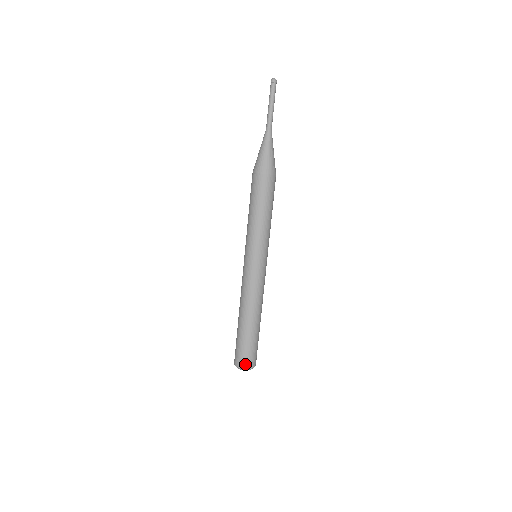
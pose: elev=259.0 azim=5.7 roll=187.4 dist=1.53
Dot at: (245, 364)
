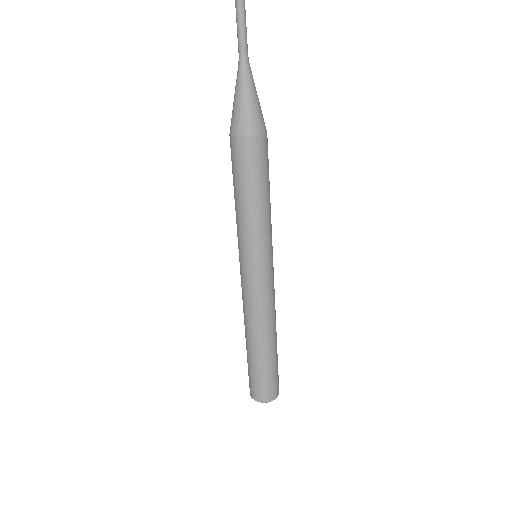
Dot at: (256, 395)
